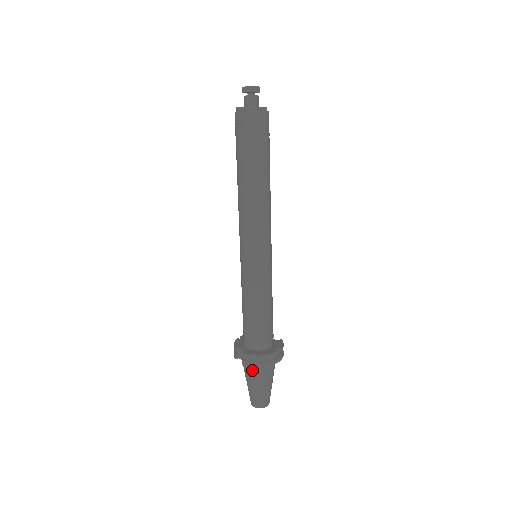
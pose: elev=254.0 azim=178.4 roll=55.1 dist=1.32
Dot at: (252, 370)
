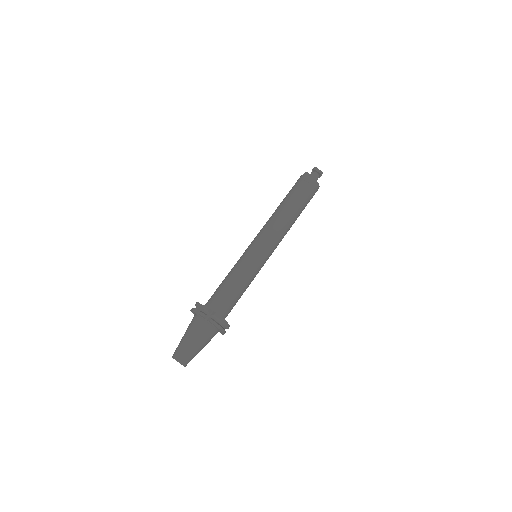
Dot at: (199, 324)
